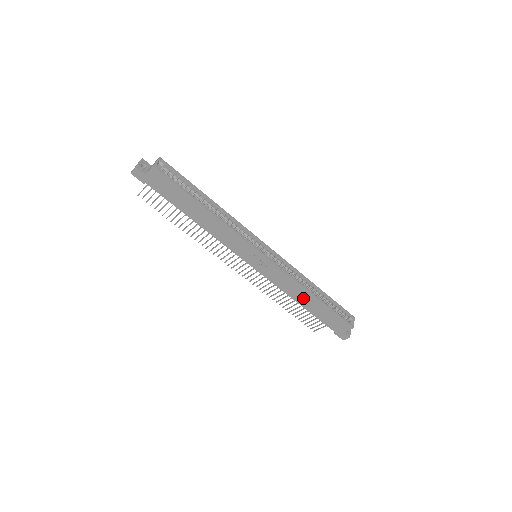
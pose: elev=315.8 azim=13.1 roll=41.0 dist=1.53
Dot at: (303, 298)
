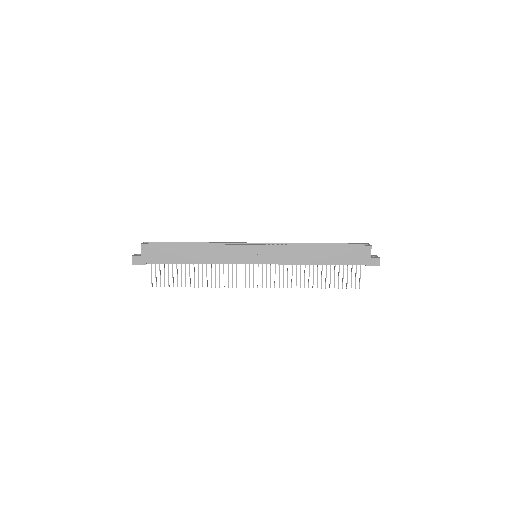
Dot at: (314, 255)
